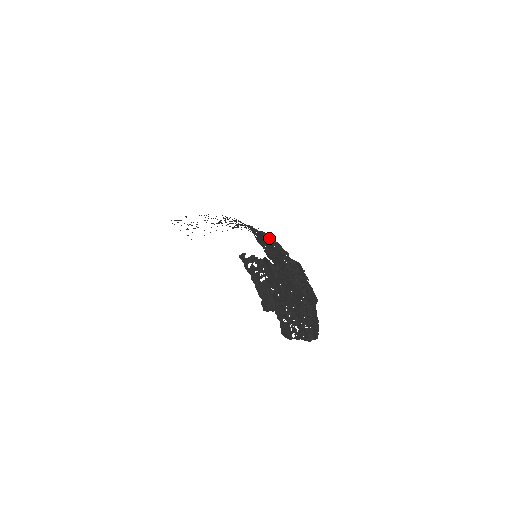
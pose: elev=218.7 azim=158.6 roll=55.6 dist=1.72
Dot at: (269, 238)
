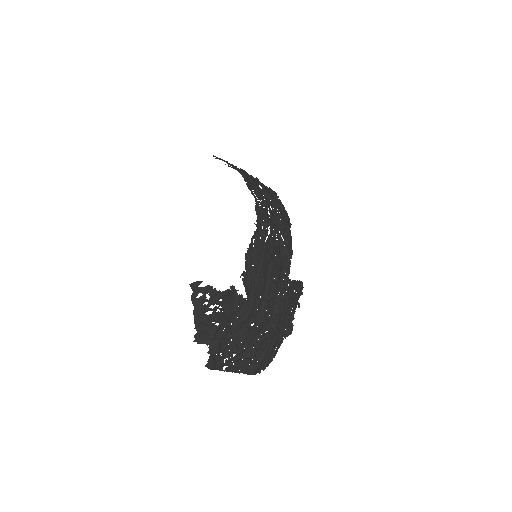
Dot at: (285, 240)
